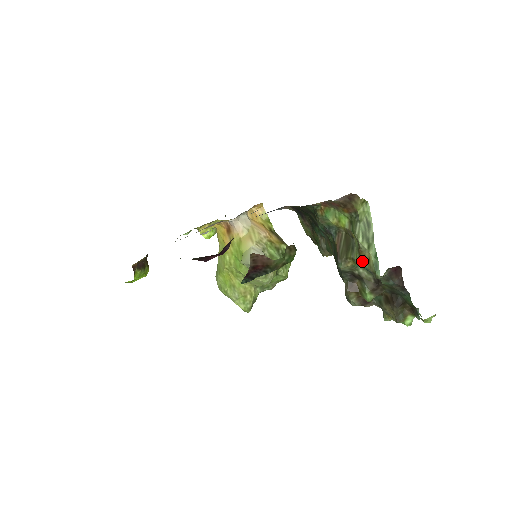
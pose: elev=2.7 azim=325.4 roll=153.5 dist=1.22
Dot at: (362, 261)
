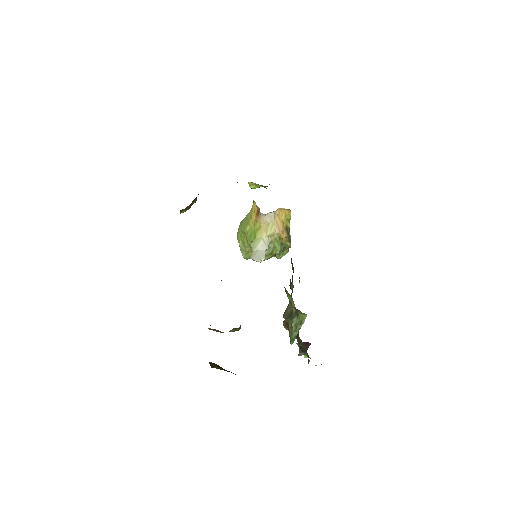
Dot at: (290, 330)
